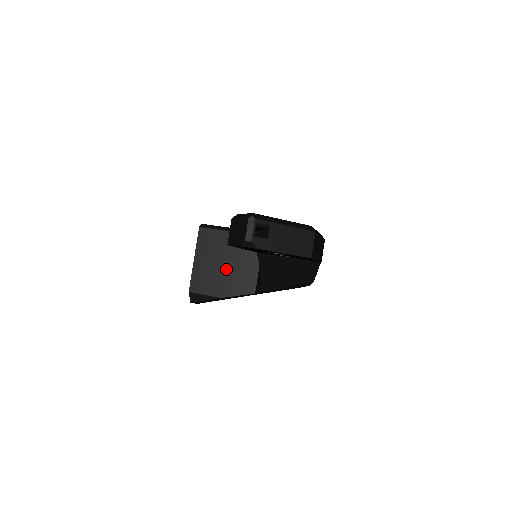
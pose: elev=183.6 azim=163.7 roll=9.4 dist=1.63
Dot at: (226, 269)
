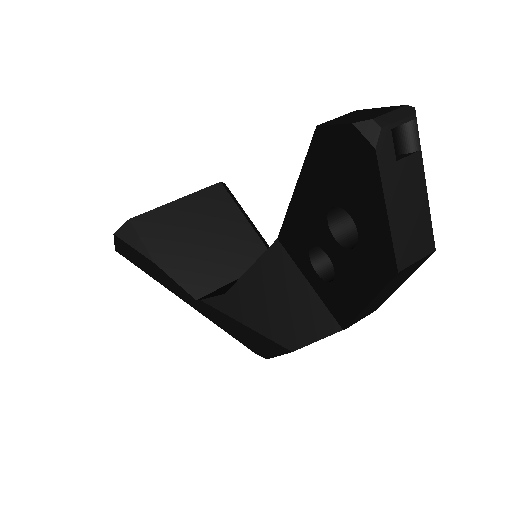
Dot at: (197, 244)
